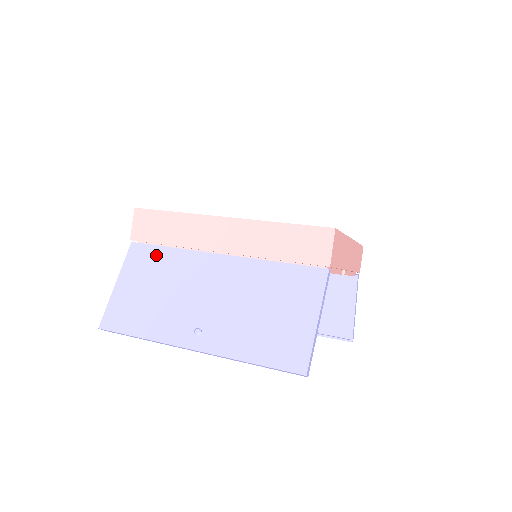
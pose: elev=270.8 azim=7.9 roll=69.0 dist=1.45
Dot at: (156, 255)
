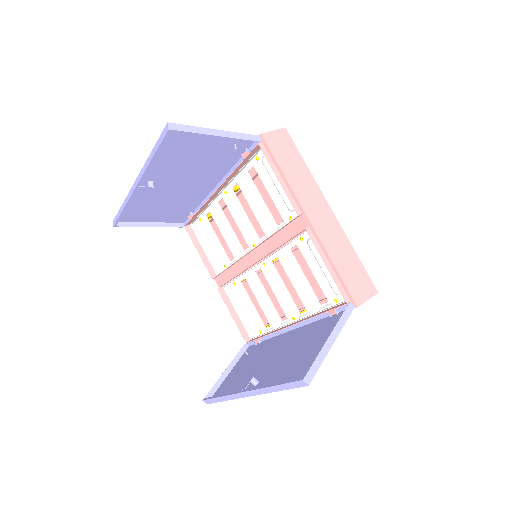
Dot at: (186, 211)
